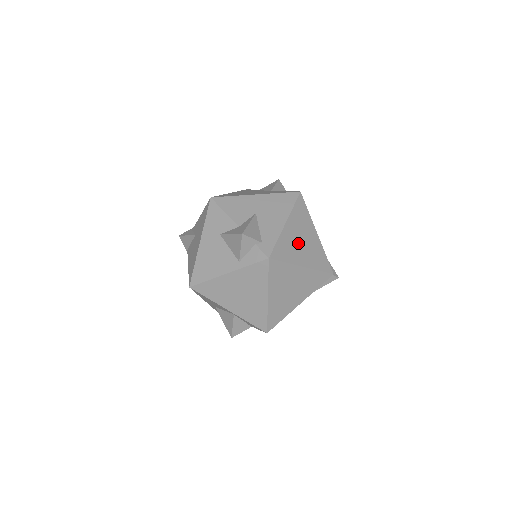
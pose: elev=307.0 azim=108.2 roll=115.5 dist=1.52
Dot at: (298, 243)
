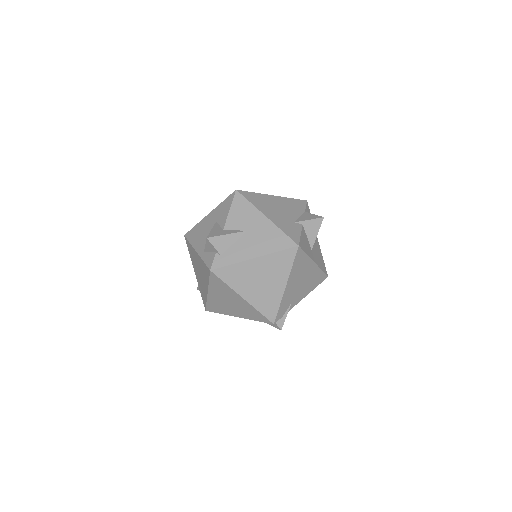
Dot at: (254, 280)
